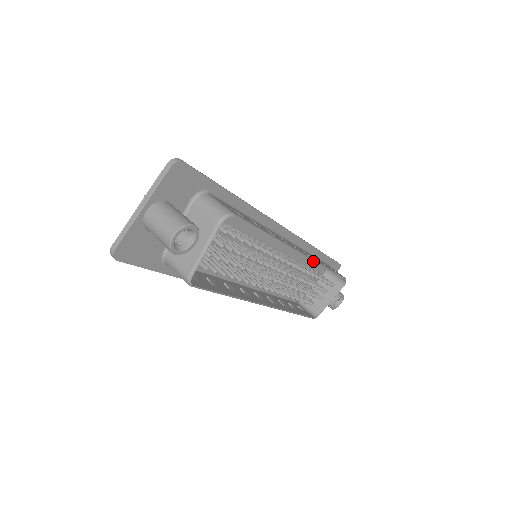
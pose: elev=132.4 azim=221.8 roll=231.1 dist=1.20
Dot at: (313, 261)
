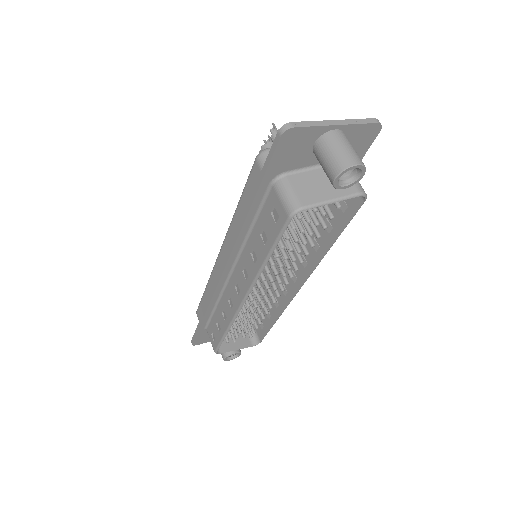
Dot at: (292, 299)
